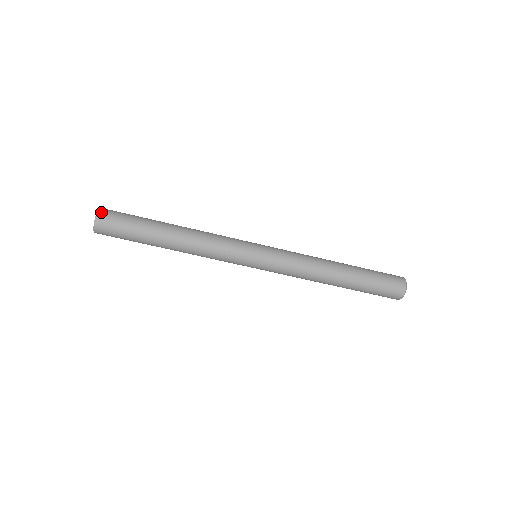
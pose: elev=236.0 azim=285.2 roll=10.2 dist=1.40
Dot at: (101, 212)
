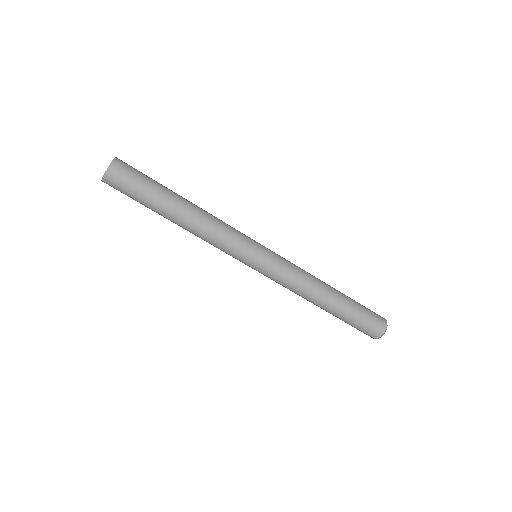
Dot at: (113, 168)
